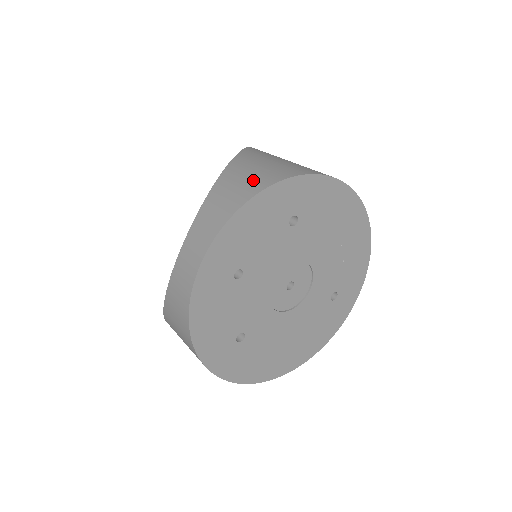
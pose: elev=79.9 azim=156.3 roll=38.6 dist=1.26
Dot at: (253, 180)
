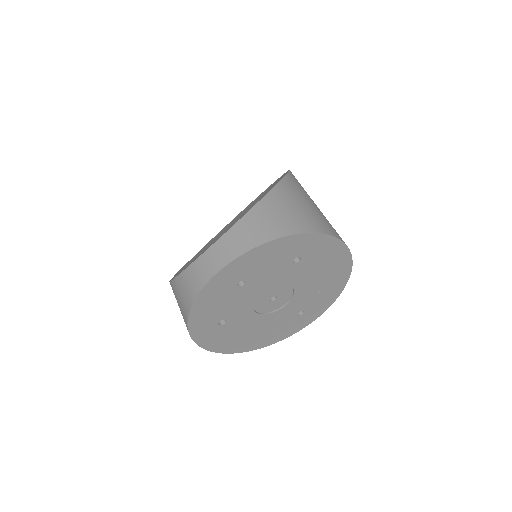
Dot at: (281, 222)
